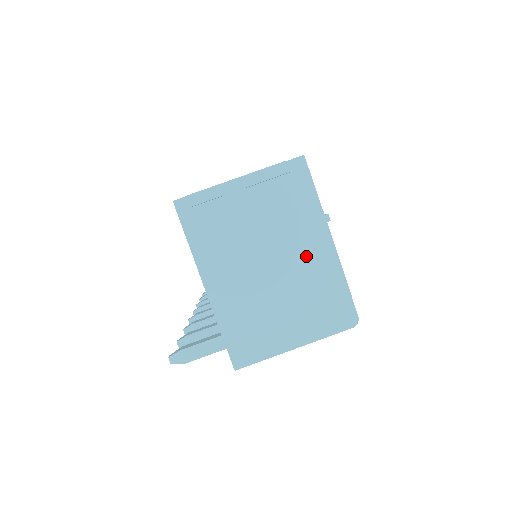
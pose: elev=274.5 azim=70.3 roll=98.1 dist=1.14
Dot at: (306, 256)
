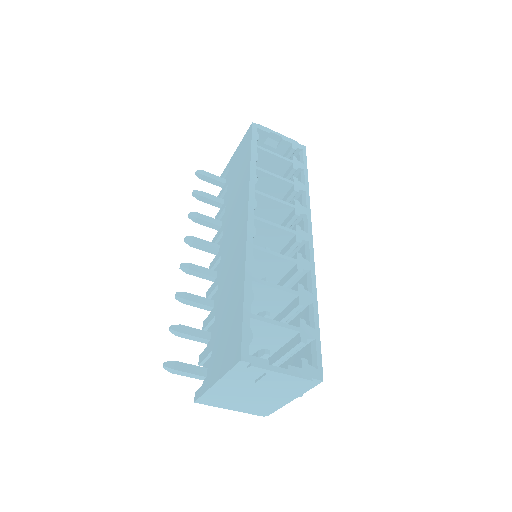
Dot at: (274, 398)
